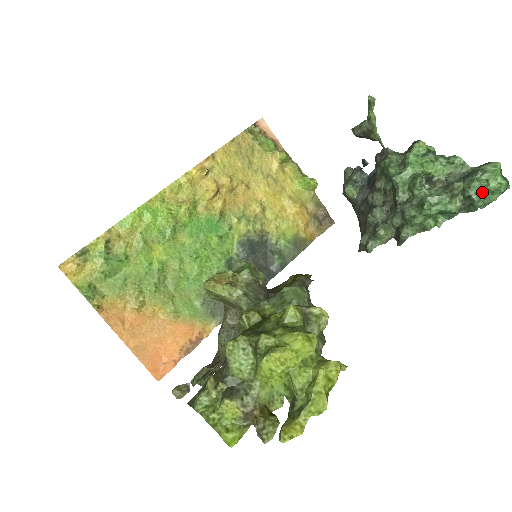
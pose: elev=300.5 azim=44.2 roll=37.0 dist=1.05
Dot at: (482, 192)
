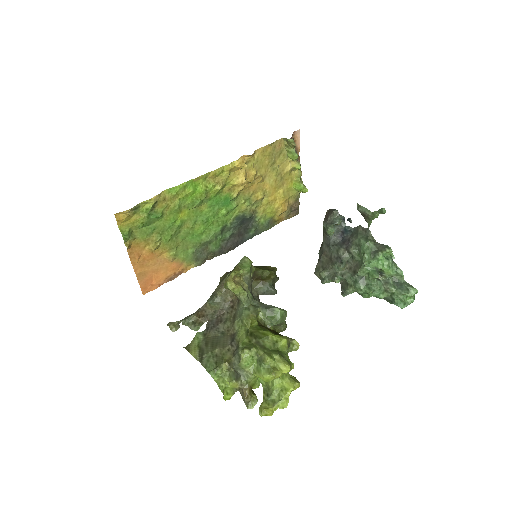
Dot at: (401, 301)
